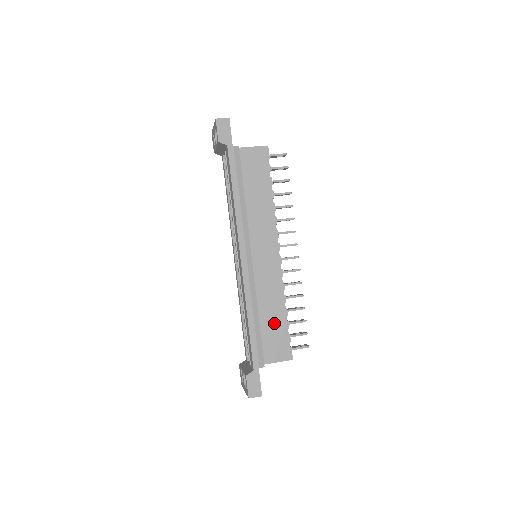
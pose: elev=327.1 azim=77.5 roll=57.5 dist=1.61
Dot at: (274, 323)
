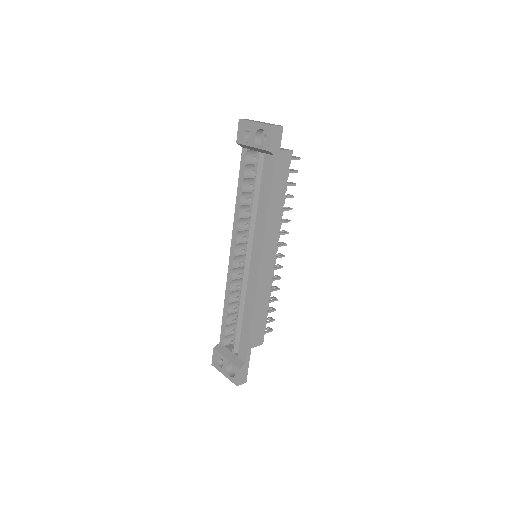
Dot at: (258, 316)
